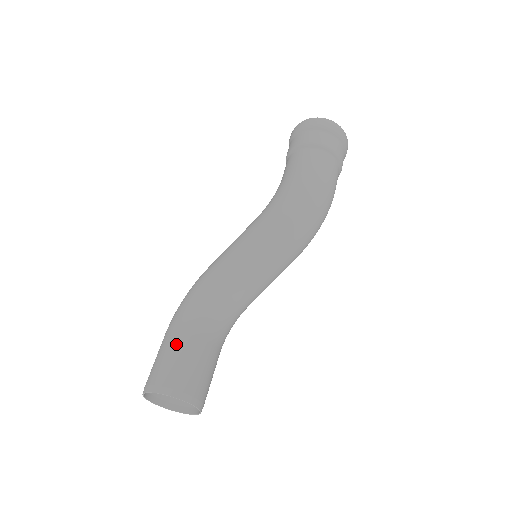
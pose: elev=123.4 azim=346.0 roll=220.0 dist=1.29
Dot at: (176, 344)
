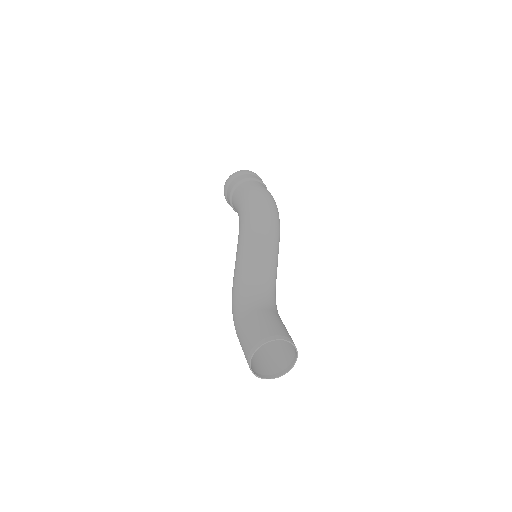
Dot at: (247, 323)
